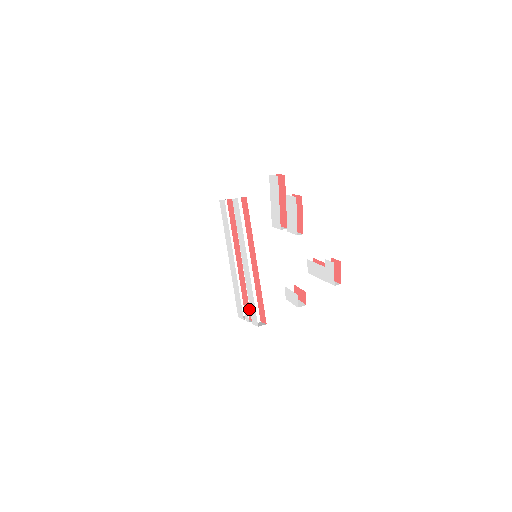
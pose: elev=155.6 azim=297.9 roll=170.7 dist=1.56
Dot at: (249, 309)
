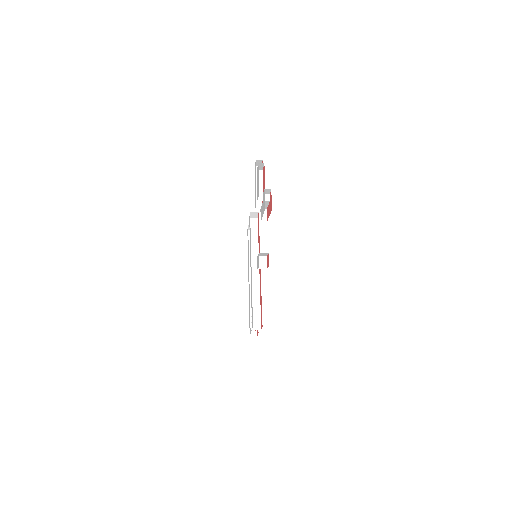
Dot at: occluded
